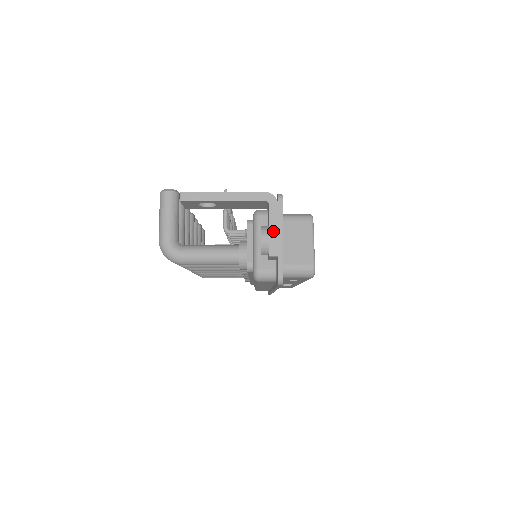
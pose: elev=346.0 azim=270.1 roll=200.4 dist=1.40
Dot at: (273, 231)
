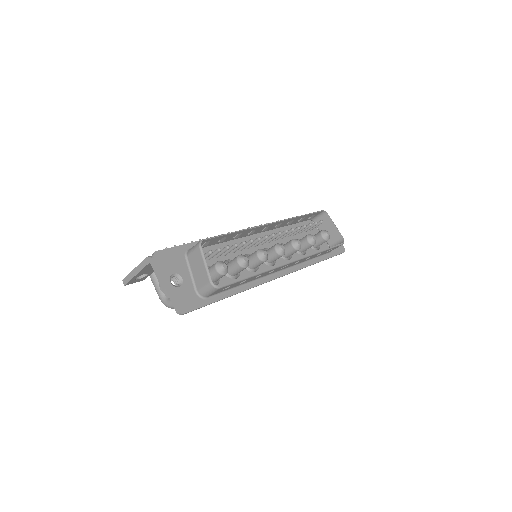
Dot at: (160, 281)
